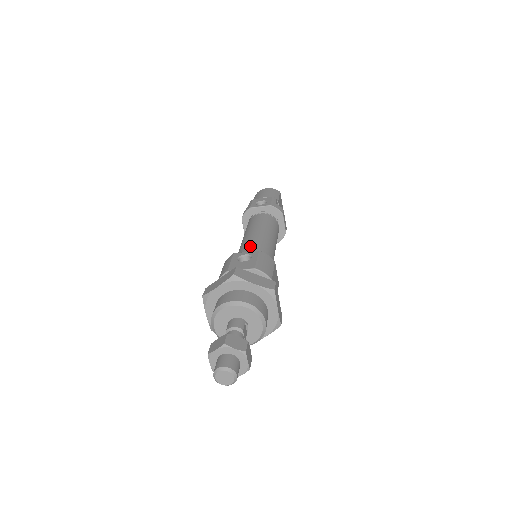
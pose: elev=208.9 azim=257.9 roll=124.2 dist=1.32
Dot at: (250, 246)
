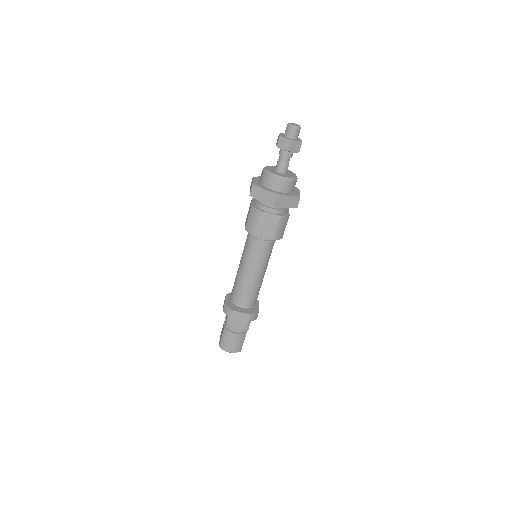
Dot at: occluded
